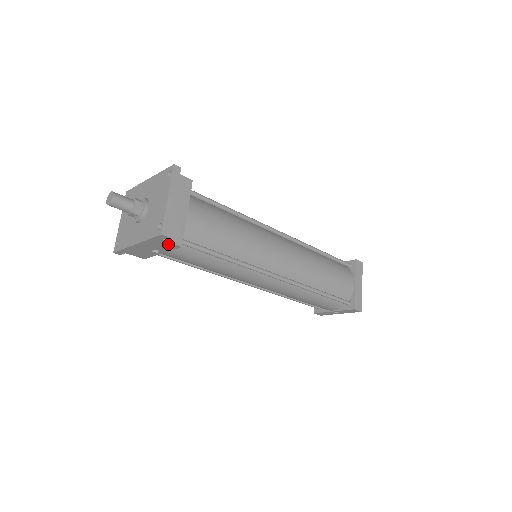
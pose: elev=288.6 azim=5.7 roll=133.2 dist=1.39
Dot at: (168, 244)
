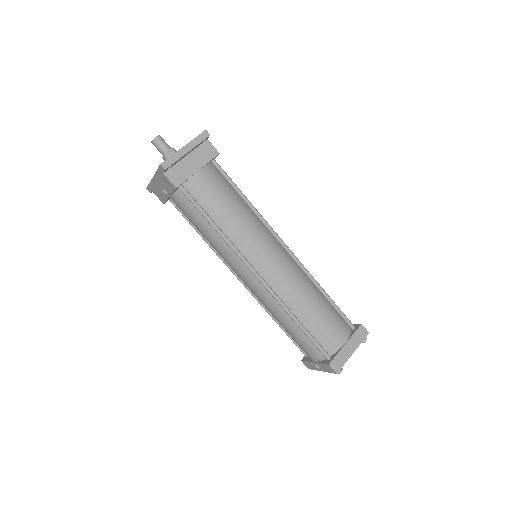
Dot at: (168, 182)
